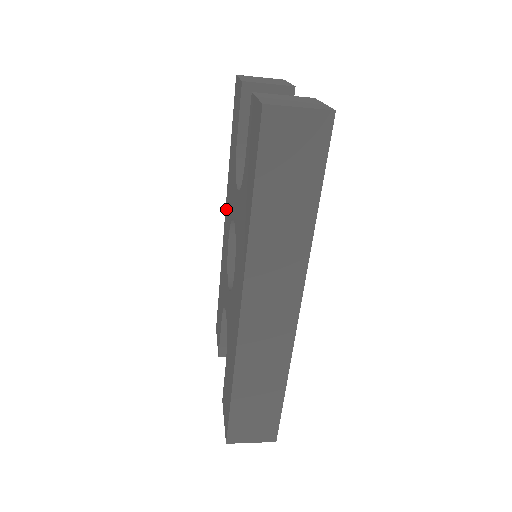
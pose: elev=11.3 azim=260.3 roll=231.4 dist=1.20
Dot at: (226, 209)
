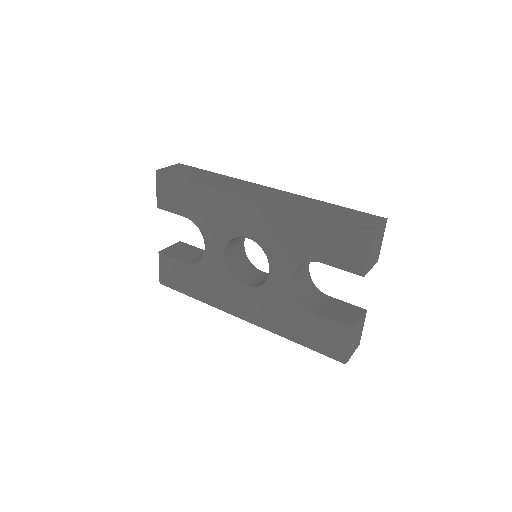
Dot at: (261, 209)
